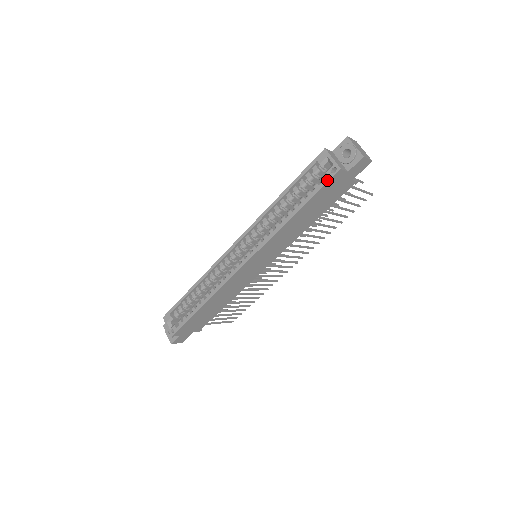
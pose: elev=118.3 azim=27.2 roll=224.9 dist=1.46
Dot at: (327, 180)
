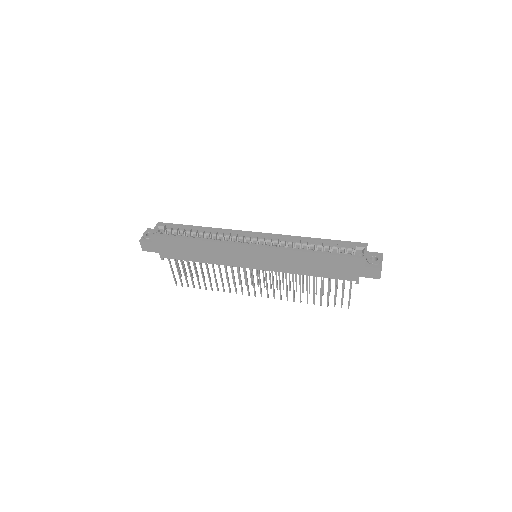
Dot at: (352, 256)
